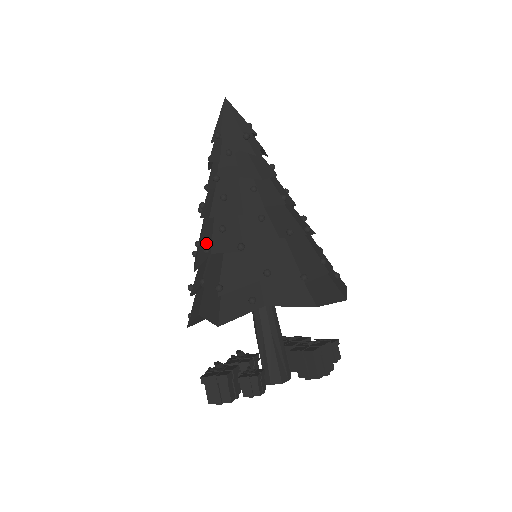
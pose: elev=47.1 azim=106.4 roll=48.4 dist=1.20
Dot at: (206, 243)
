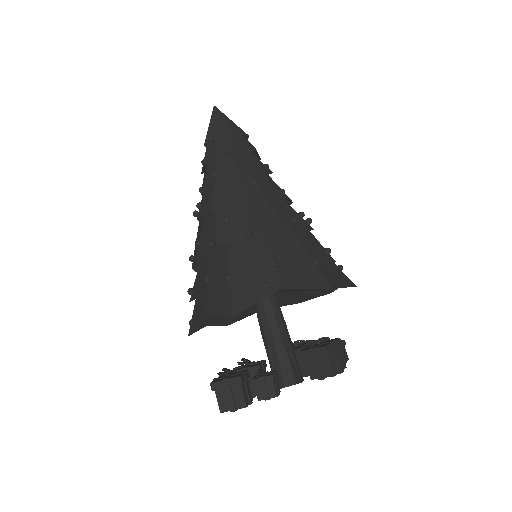
Dot at: (208, 239)
